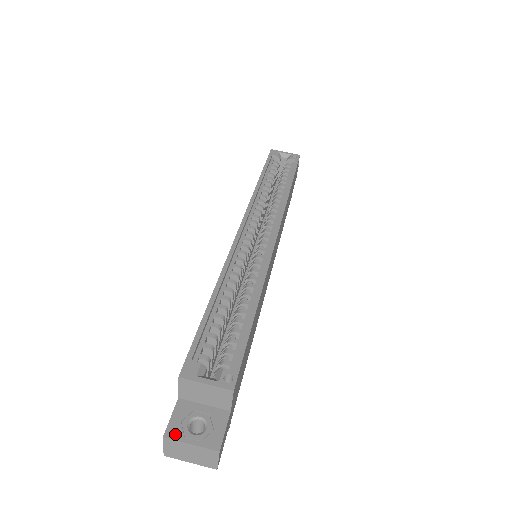
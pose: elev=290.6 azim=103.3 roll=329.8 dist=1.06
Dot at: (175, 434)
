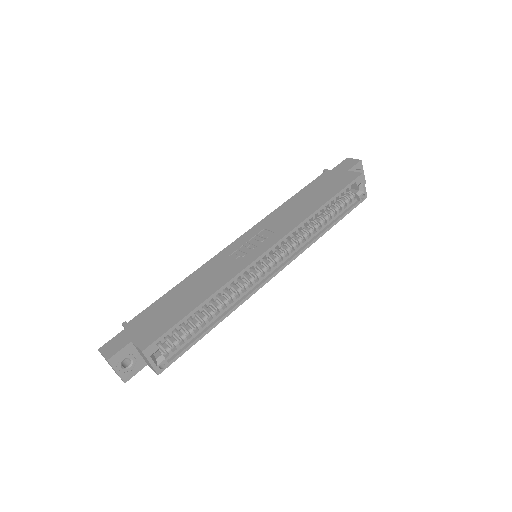
Dot at: (114, 362)
